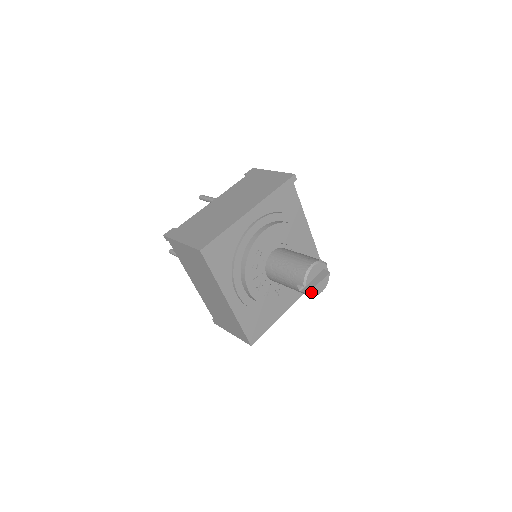
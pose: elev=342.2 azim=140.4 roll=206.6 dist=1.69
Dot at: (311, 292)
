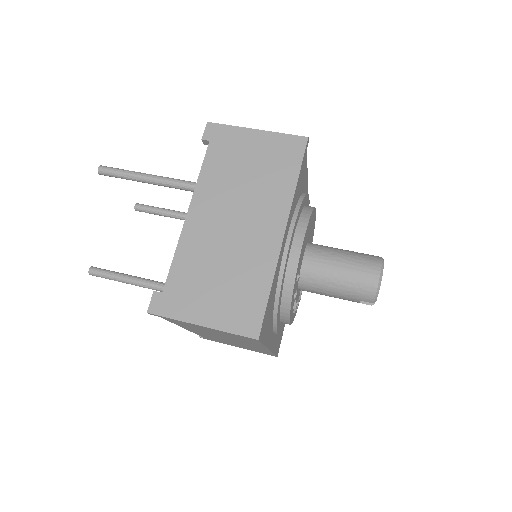
Dot at: occluded
